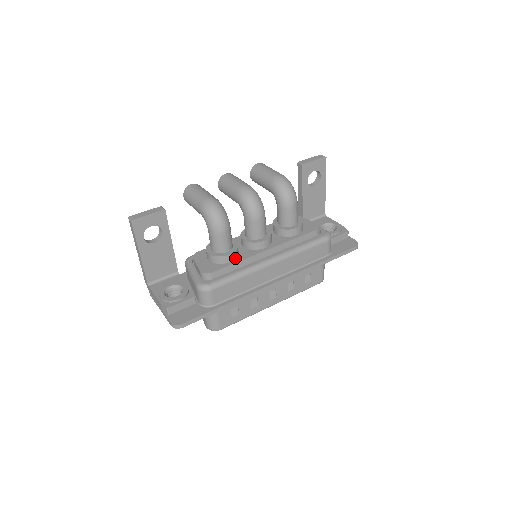
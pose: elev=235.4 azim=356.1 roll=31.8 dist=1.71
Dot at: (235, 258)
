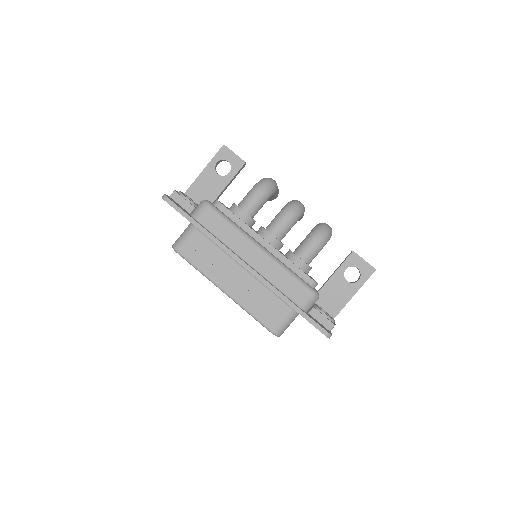
Dot at: (243, 220)
